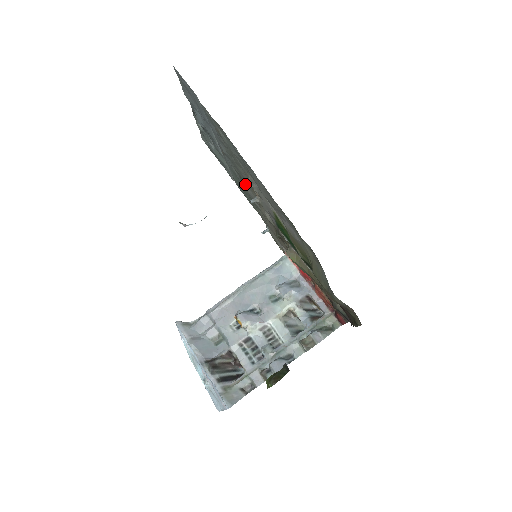
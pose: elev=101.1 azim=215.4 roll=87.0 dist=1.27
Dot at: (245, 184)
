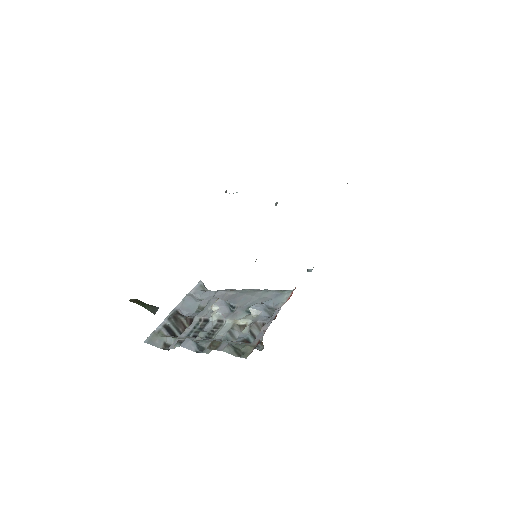
Dot at: occluded
